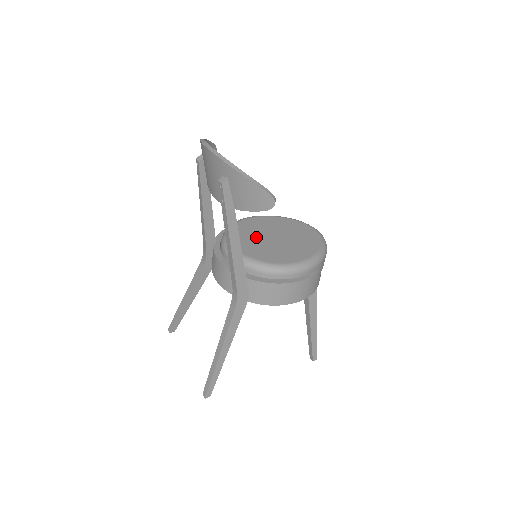
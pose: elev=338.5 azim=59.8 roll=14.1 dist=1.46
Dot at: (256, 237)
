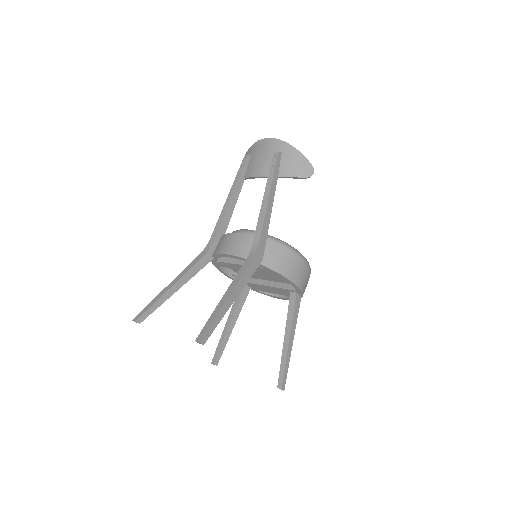
Dot at: occluded
